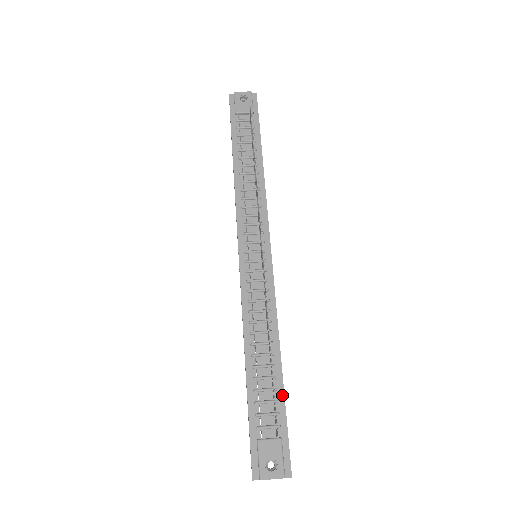
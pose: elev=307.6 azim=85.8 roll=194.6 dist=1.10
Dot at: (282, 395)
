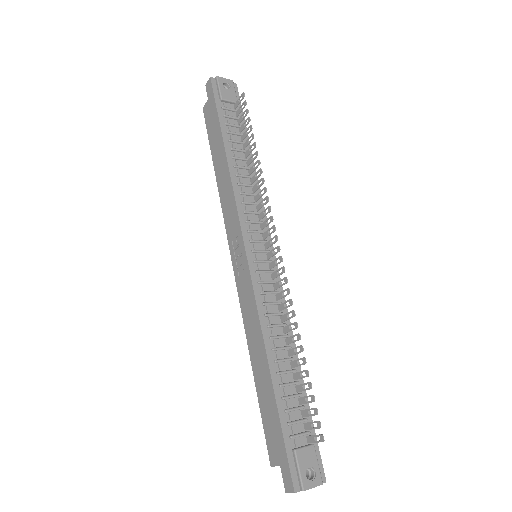
Dot at: (306, 400)
